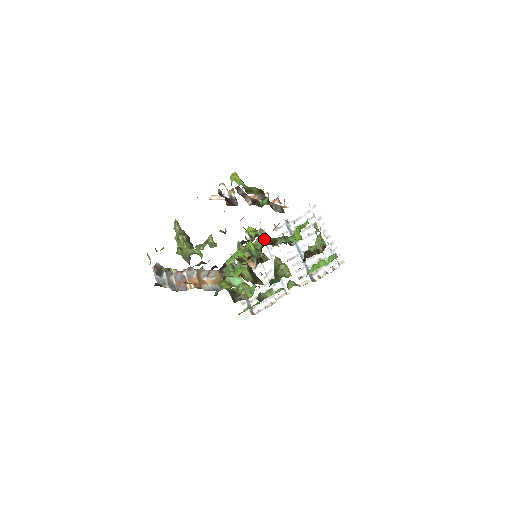
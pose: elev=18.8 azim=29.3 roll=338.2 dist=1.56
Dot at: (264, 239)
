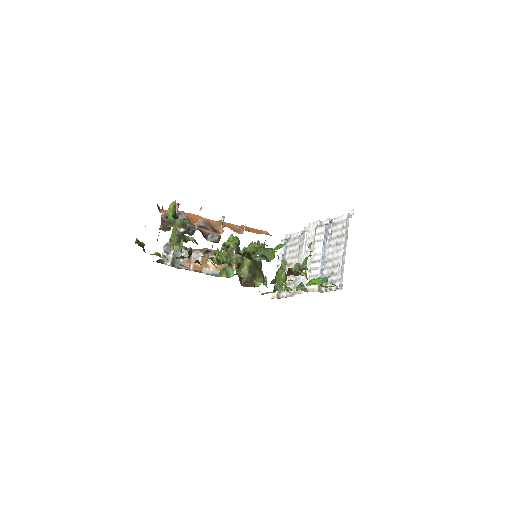
Dot at: (232, 252)
